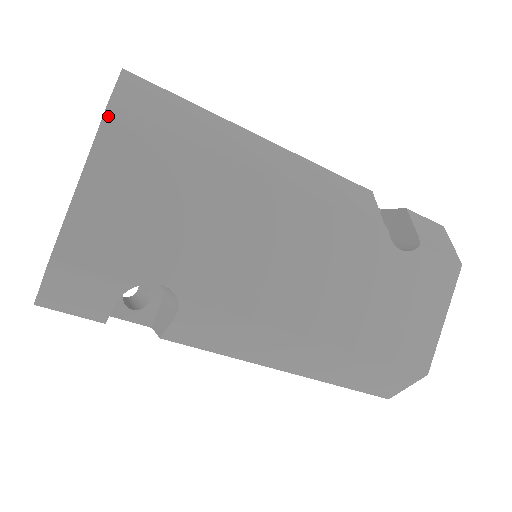
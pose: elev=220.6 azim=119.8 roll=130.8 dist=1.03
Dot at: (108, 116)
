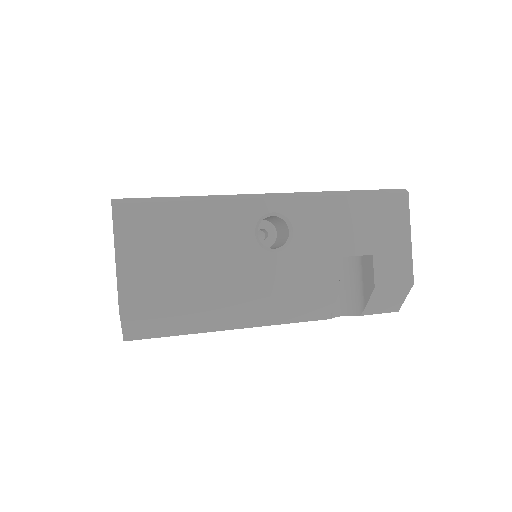
Dot at: occluded
